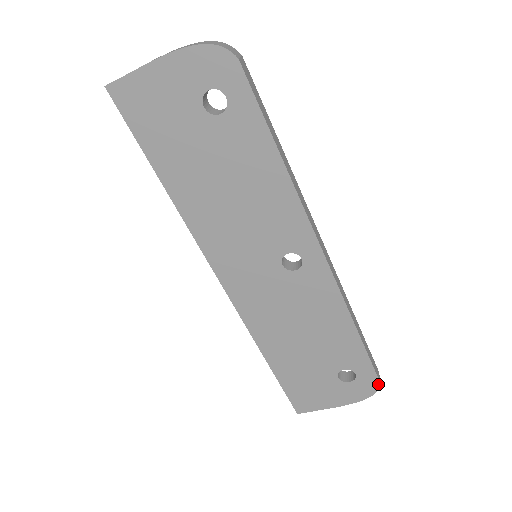
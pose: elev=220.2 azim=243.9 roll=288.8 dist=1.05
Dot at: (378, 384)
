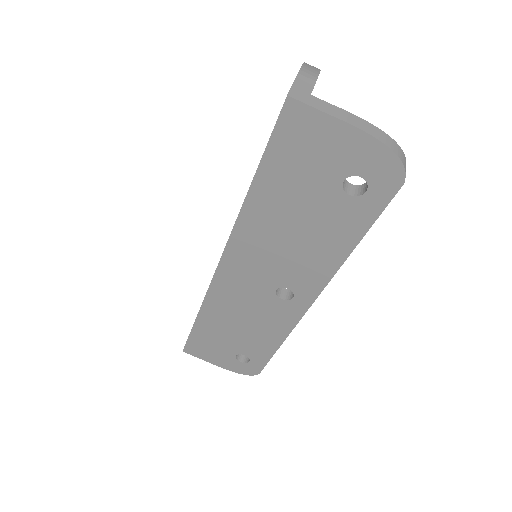
Dot at: (257, 373)
